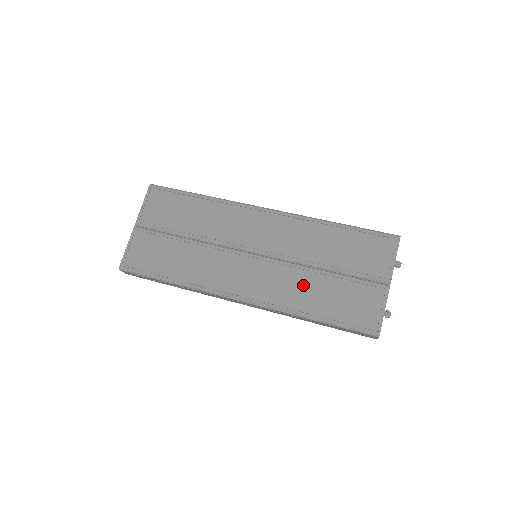
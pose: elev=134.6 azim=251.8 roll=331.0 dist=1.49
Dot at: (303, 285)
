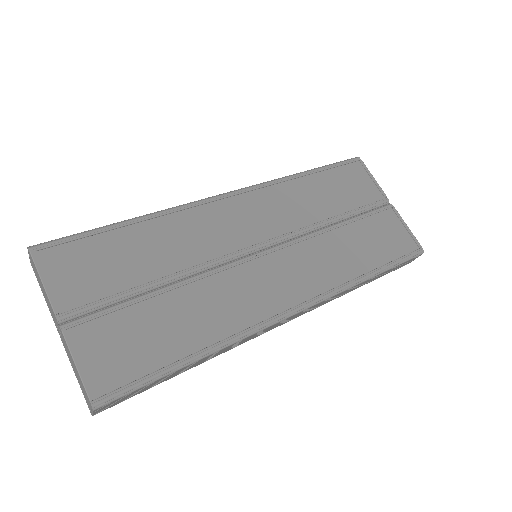
Dot at: (334, 250)
